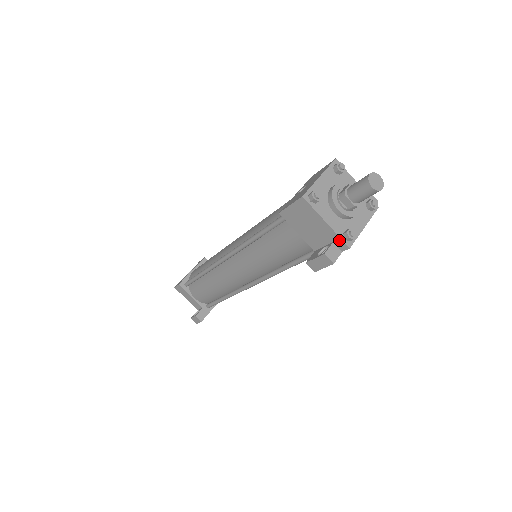
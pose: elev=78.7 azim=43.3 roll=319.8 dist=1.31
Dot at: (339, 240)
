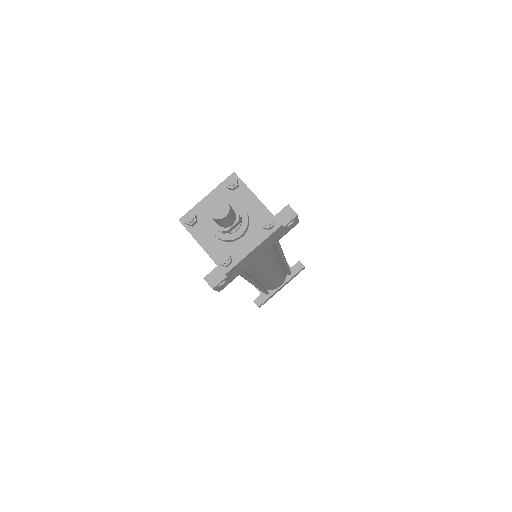
Dot at: (217, 265)
